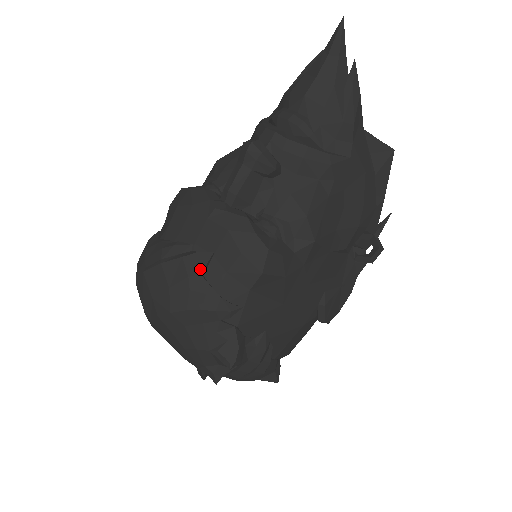
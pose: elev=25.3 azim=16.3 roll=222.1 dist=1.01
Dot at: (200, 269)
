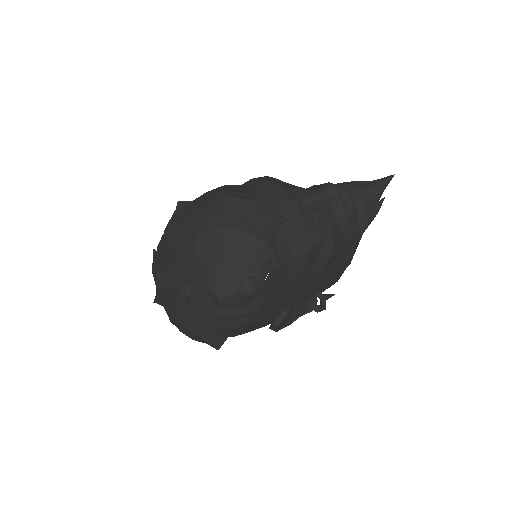
Dot at: (277, 221)
